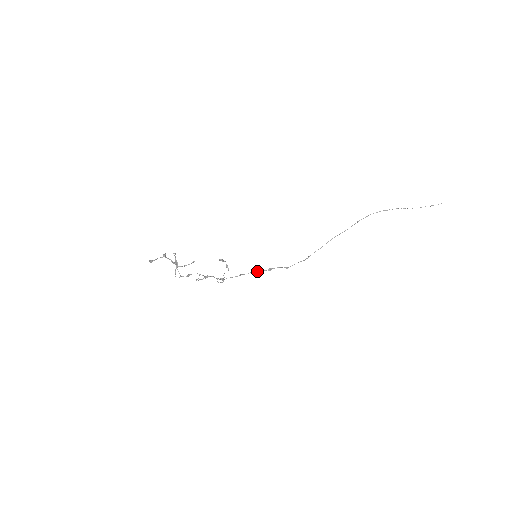
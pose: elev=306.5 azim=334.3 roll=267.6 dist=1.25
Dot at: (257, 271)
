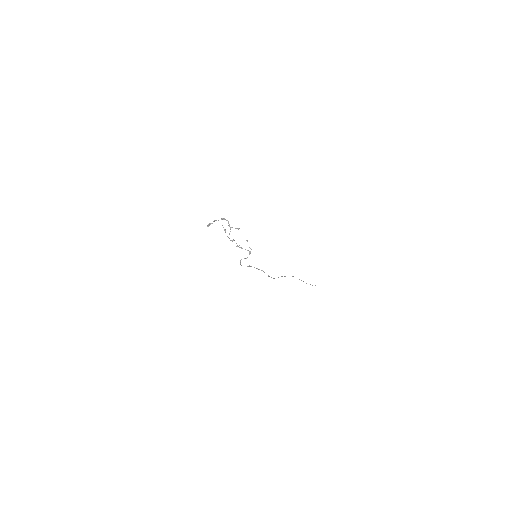
Dot at: (256, 268)
